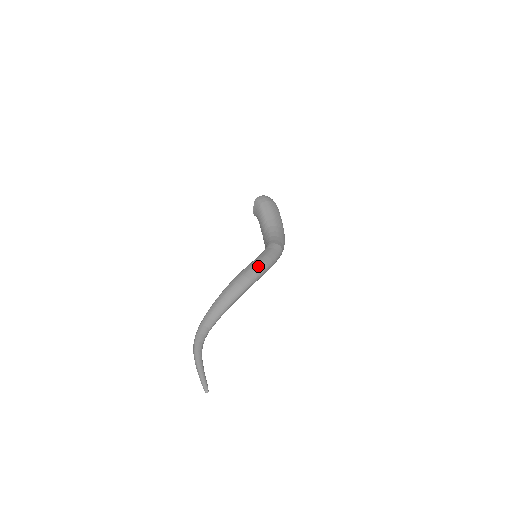
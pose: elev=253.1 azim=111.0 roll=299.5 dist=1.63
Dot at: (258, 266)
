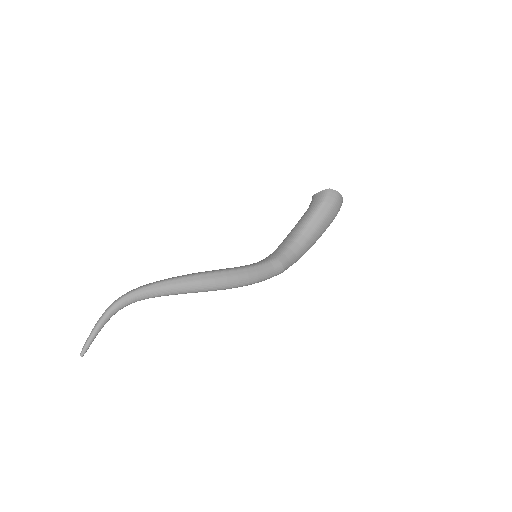
Dot at: (237, 281)
